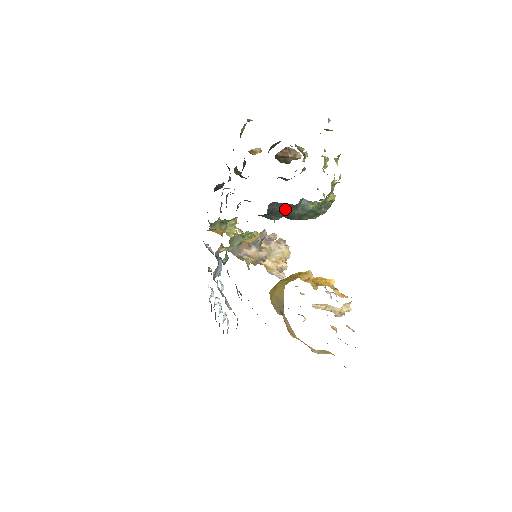
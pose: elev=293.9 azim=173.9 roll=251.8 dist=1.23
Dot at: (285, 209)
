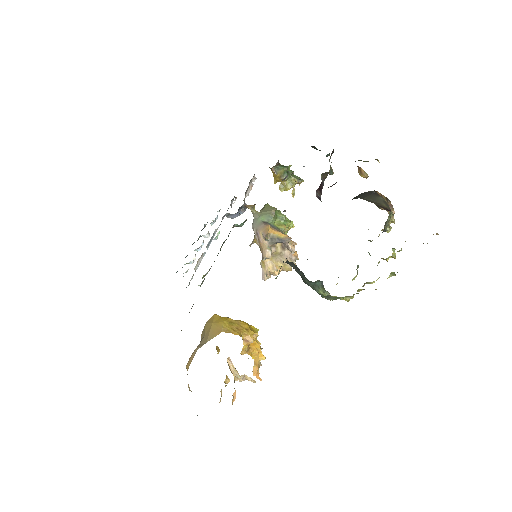
Dot at: (299, 273)
